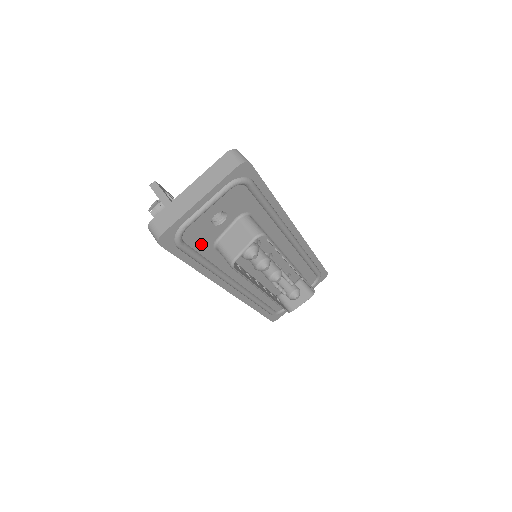
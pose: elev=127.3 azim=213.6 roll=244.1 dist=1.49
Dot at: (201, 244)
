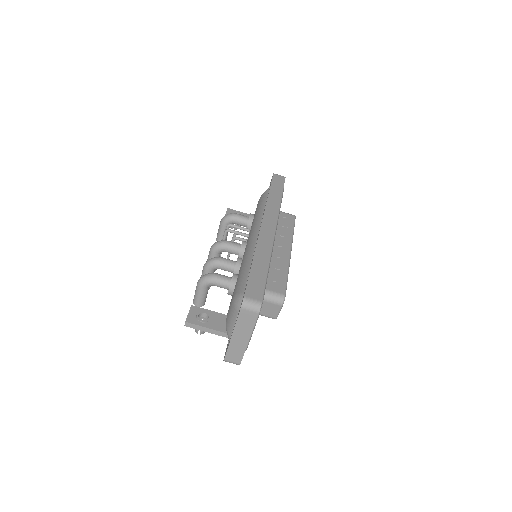
Dot at: occluded
